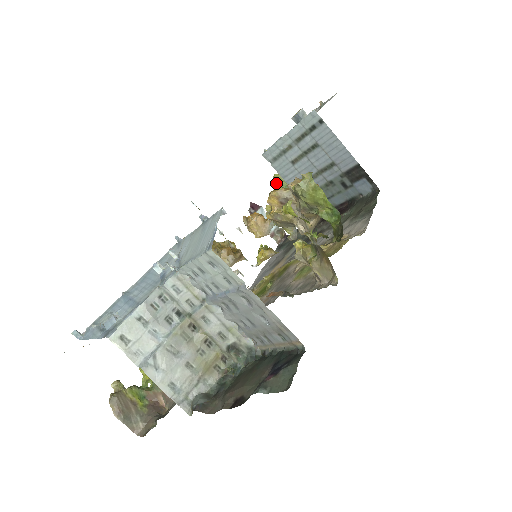
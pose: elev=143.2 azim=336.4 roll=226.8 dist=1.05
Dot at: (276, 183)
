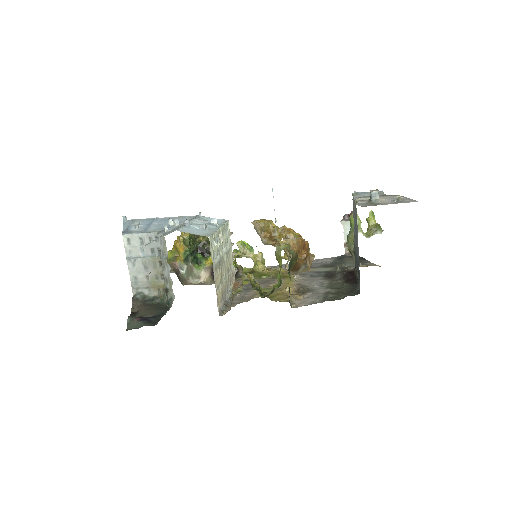
Dot at: (350, 219)
